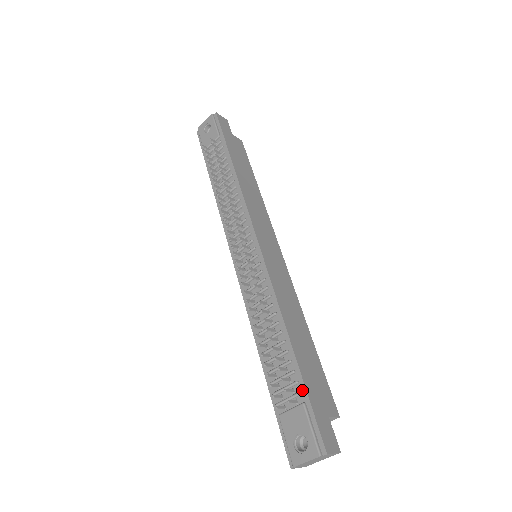
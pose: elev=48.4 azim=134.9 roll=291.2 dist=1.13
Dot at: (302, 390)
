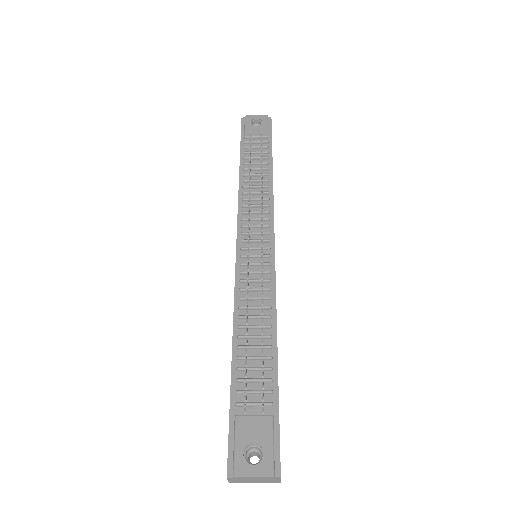
Dot at: (274, 402)
